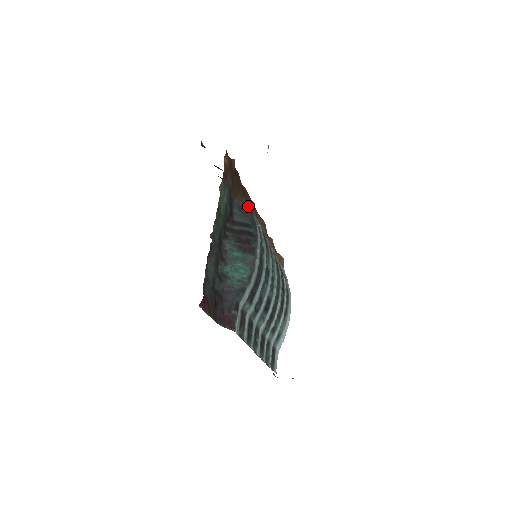
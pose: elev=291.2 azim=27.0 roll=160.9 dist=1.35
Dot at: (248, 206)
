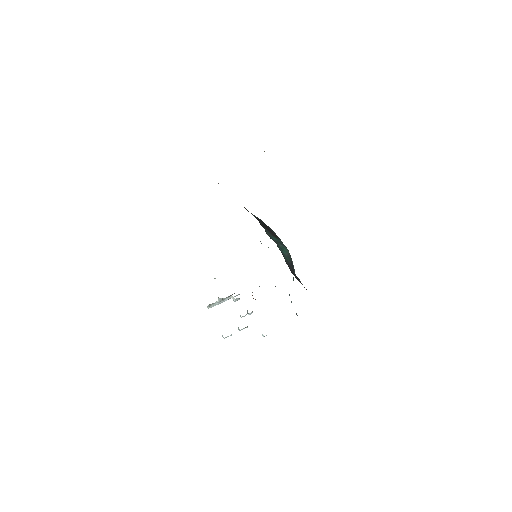
Dot at: occluded
